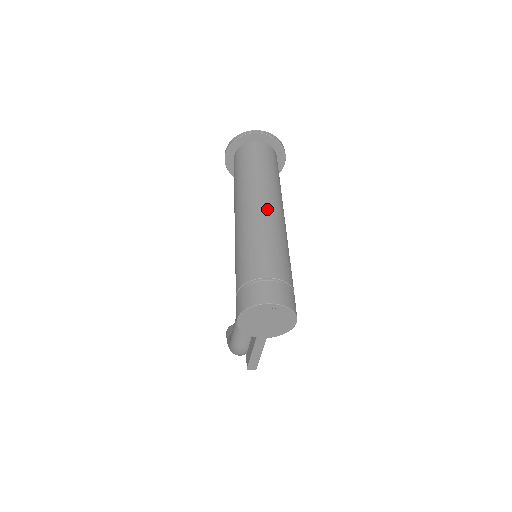
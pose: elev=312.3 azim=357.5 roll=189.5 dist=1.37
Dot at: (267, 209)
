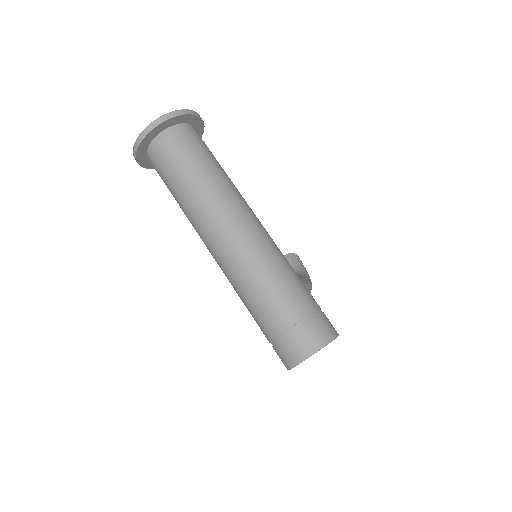
Dot at: (231, 238)
